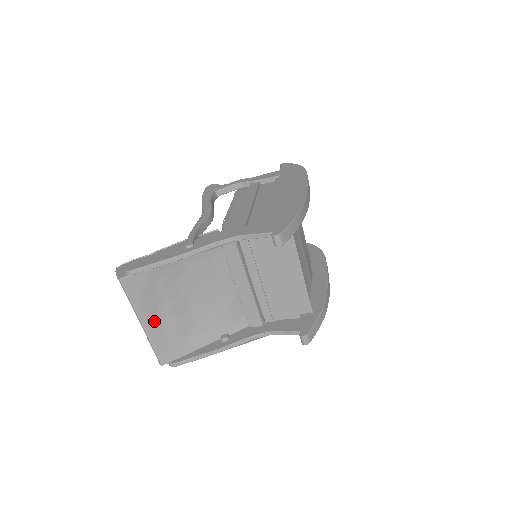
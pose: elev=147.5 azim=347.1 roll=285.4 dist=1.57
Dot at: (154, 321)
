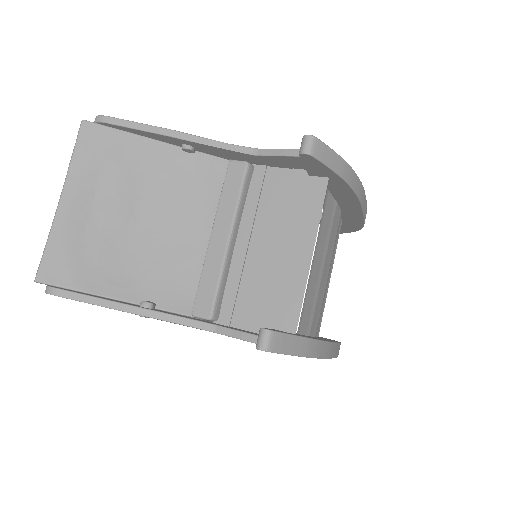
Dot at: (78, 208)
